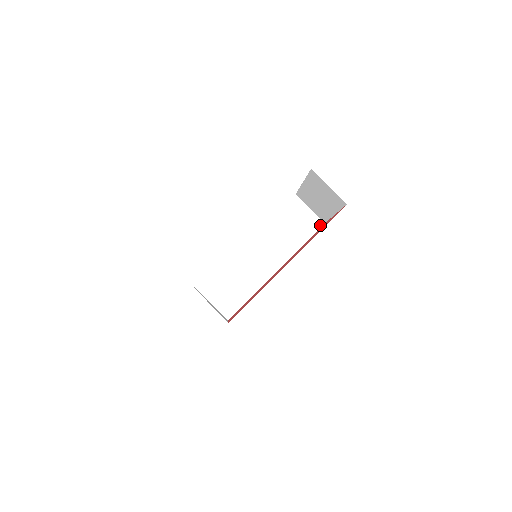
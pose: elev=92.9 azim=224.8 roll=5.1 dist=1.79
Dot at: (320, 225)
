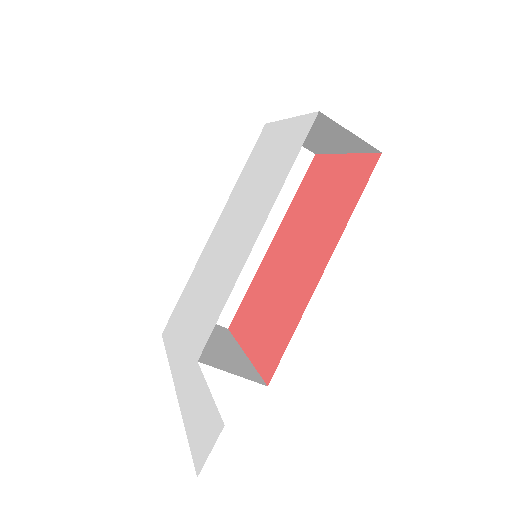
Dot at: (310, 159)
